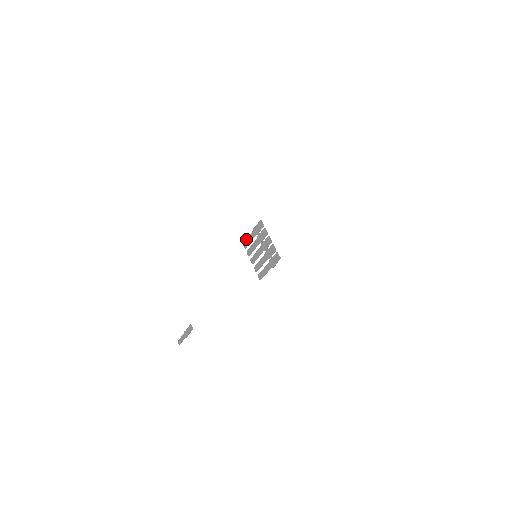
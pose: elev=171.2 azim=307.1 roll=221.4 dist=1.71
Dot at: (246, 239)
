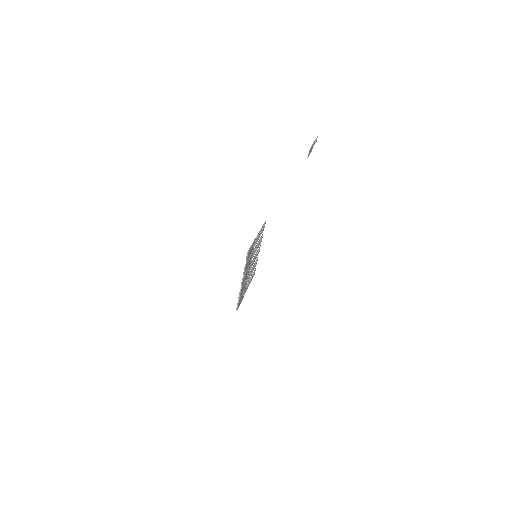
Dot at: (262, 226)
